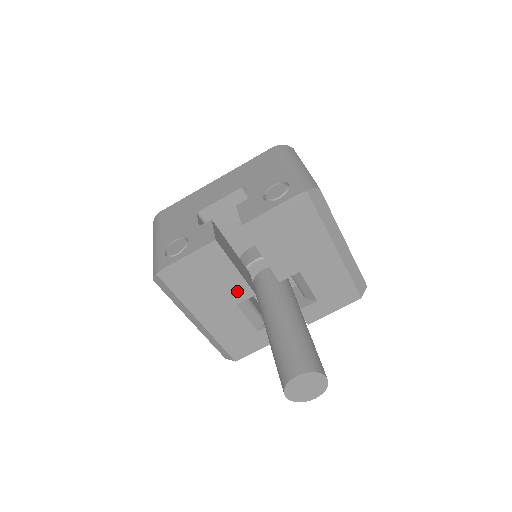
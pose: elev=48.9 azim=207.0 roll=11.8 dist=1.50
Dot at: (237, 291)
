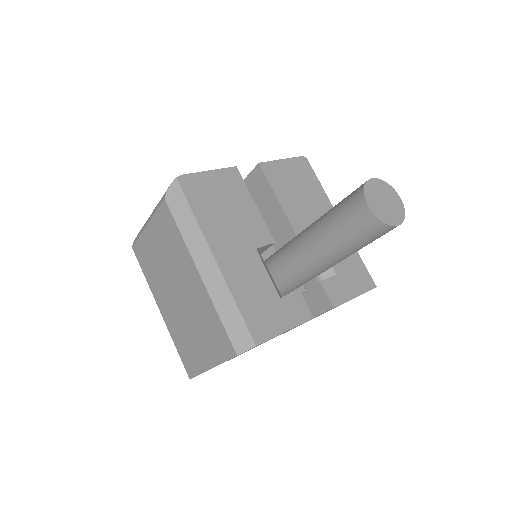
Dot at: (256, 231)
